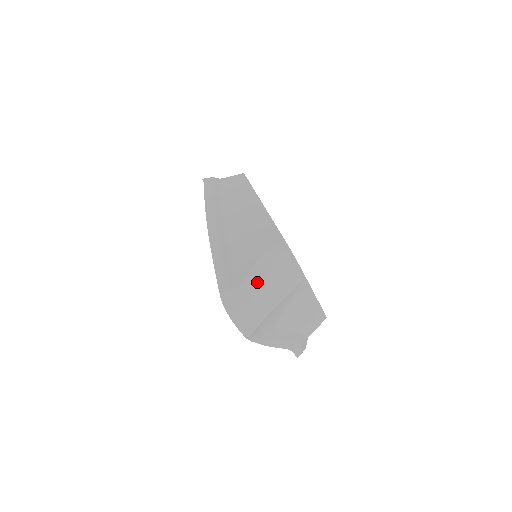
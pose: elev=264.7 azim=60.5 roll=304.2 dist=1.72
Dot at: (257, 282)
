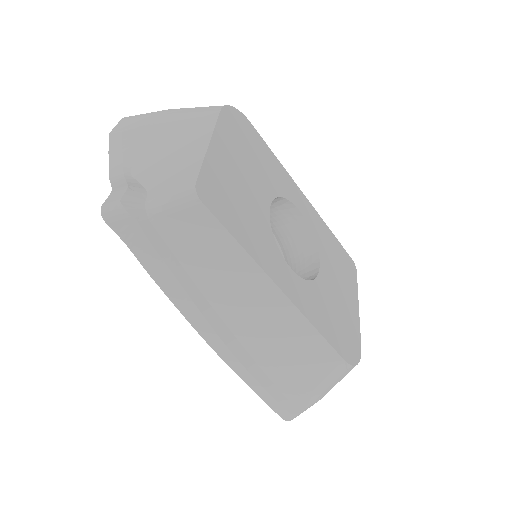
Dot at: occluded
